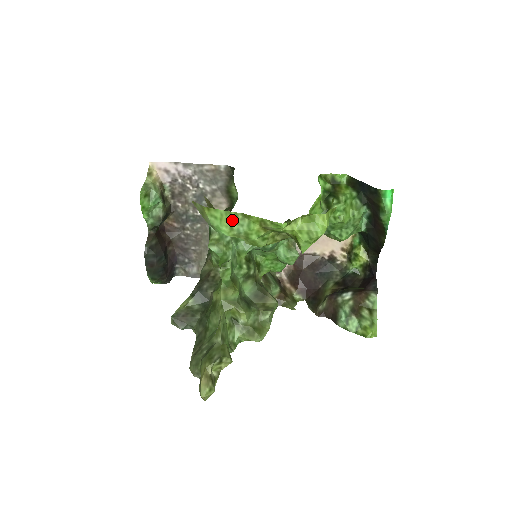
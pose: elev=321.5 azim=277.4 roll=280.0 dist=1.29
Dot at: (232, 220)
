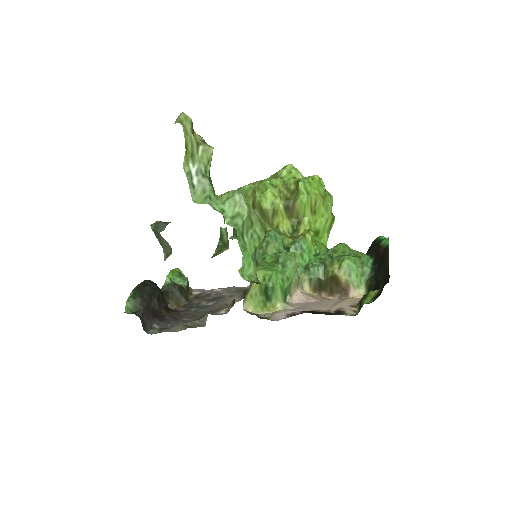
Dot at: occluded
